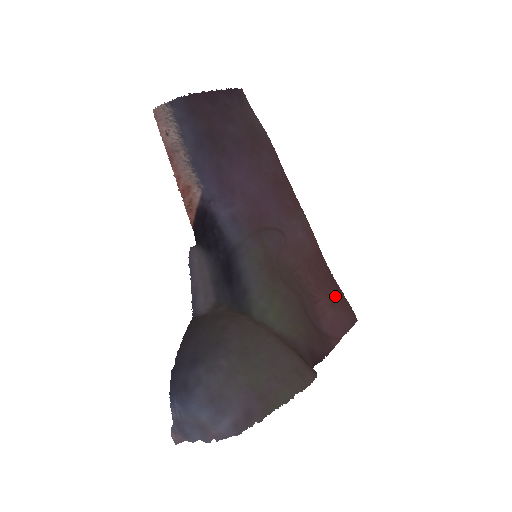
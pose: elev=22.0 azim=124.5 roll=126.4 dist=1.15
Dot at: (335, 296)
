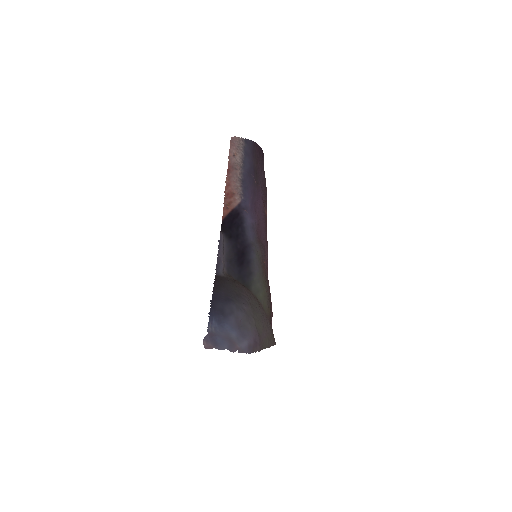
Dot at: occluded
